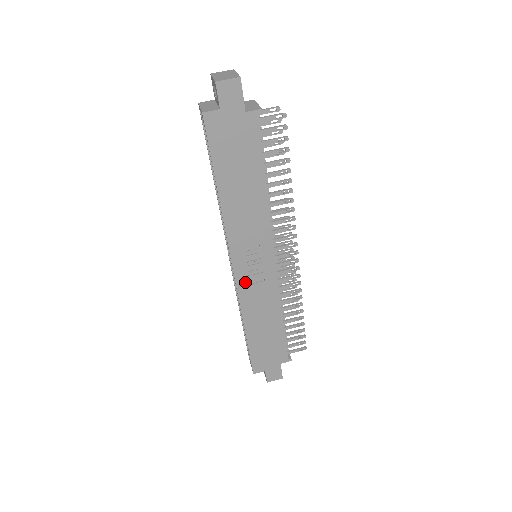
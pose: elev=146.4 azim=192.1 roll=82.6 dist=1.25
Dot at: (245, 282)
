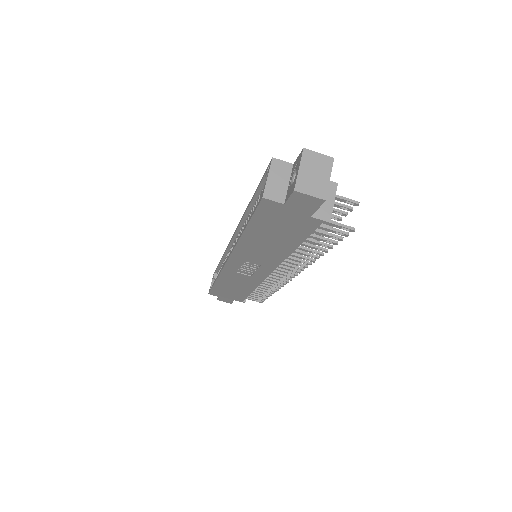
Dot at: (233, 270)
